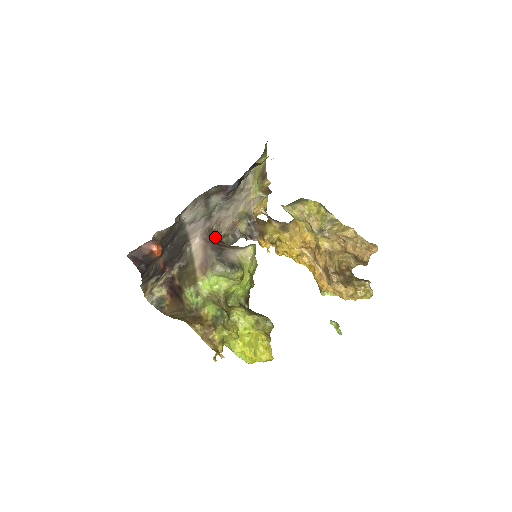
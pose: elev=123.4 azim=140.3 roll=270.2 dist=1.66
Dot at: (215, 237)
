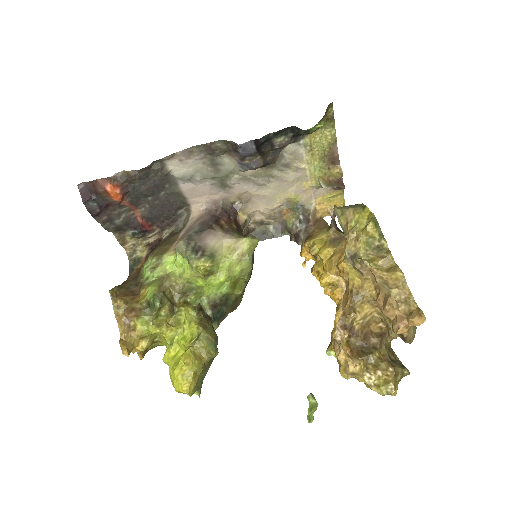
Dot at: (229, 214)
